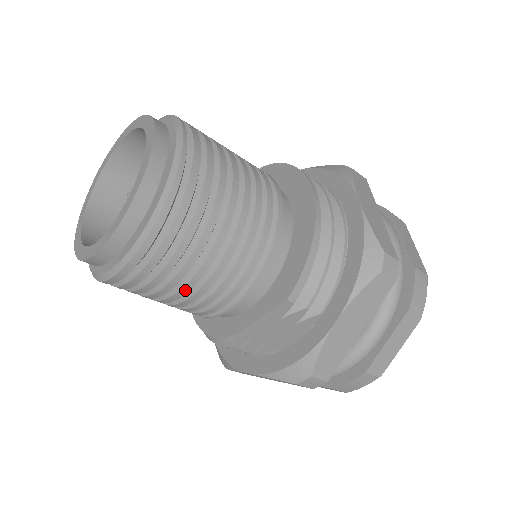
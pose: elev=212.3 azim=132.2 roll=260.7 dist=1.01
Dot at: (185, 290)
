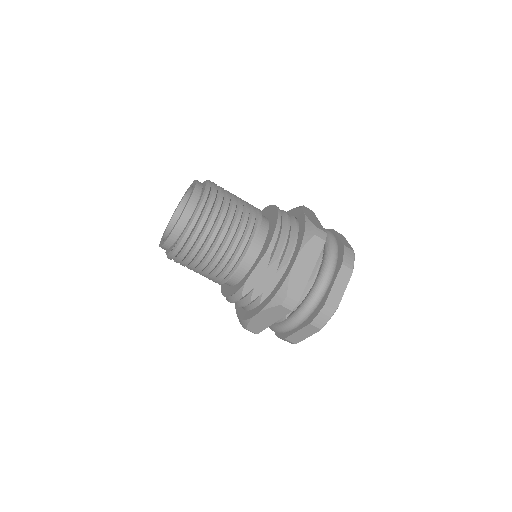
Dot at: (214, 251)
